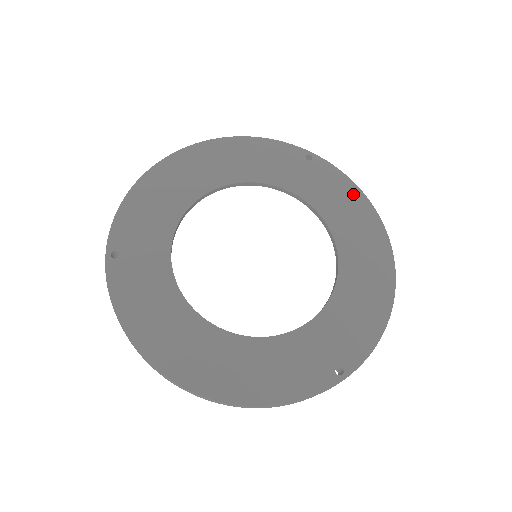
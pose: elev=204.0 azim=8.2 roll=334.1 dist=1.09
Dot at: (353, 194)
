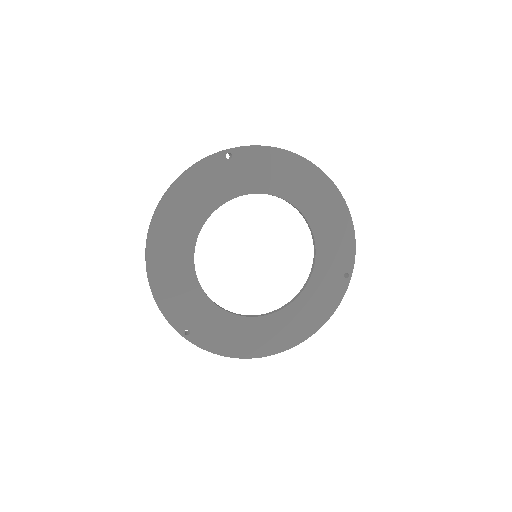
Dot at: (278, 157)
